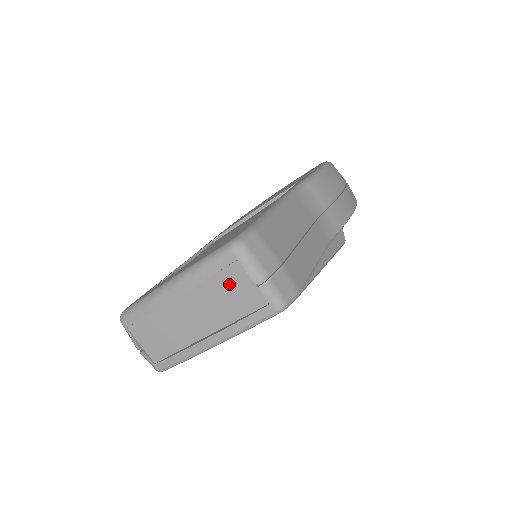
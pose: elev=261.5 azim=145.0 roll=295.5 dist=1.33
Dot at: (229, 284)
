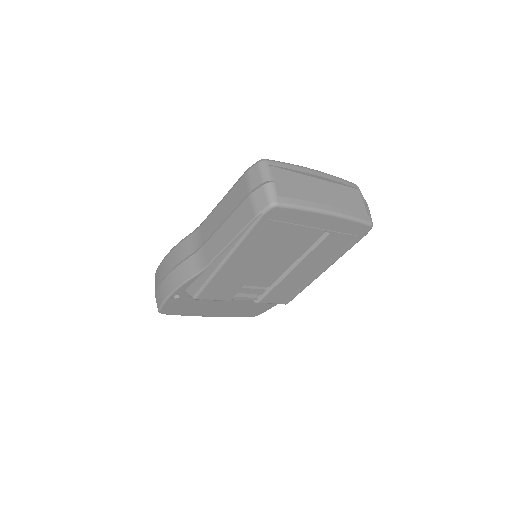
Dot at: (351, 195)
